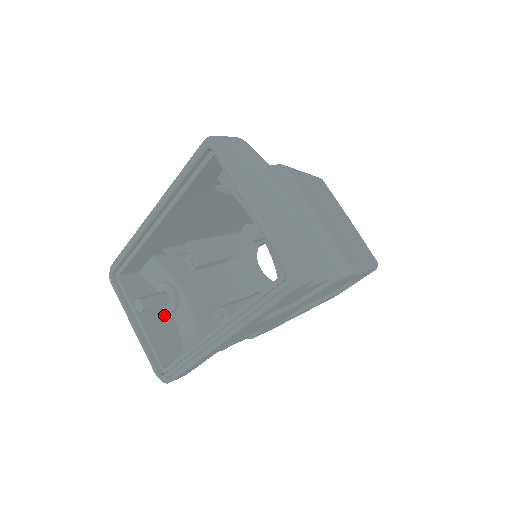
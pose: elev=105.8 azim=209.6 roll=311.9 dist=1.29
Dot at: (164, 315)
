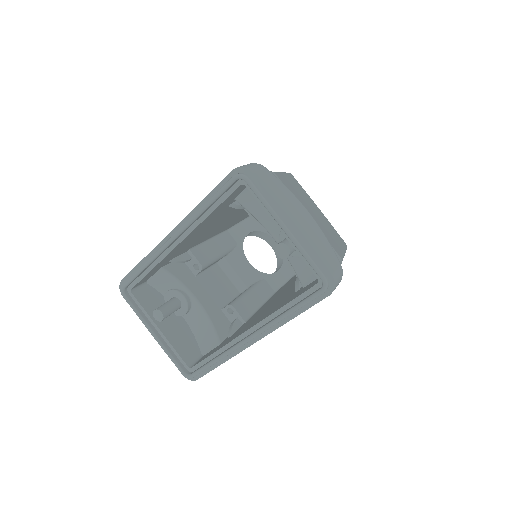
Dot at: (176, 319)
